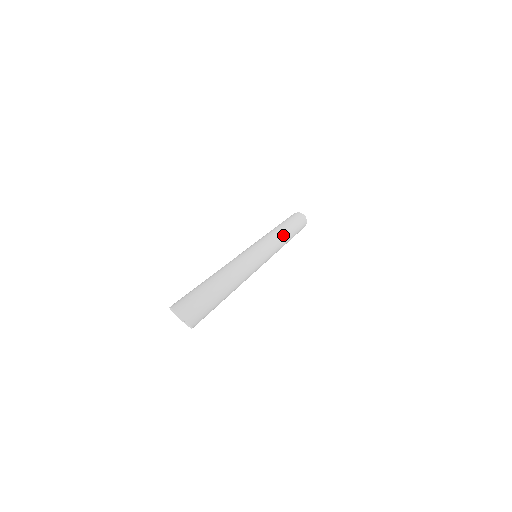
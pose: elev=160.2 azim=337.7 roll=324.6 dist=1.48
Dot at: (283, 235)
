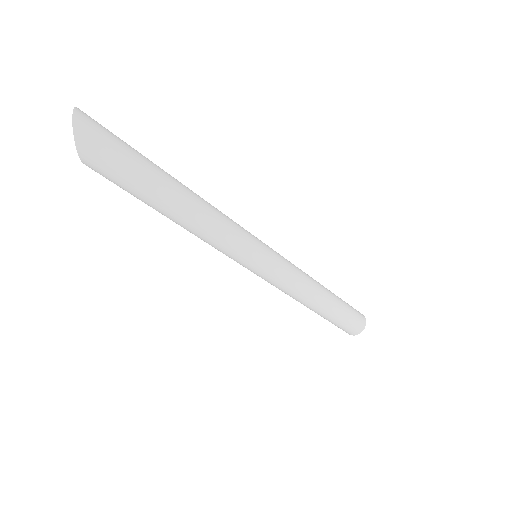
Dot at: (313, 285)
